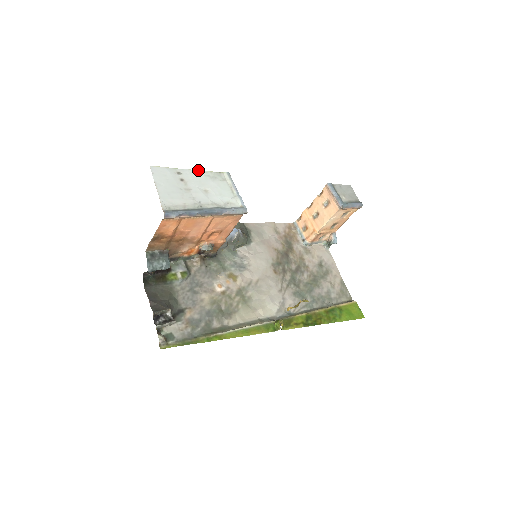
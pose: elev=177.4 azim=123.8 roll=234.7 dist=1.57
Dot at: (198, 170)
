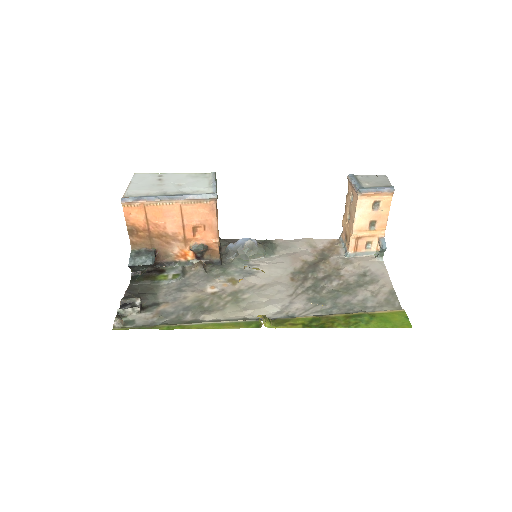
Dot at: (182, 173)
